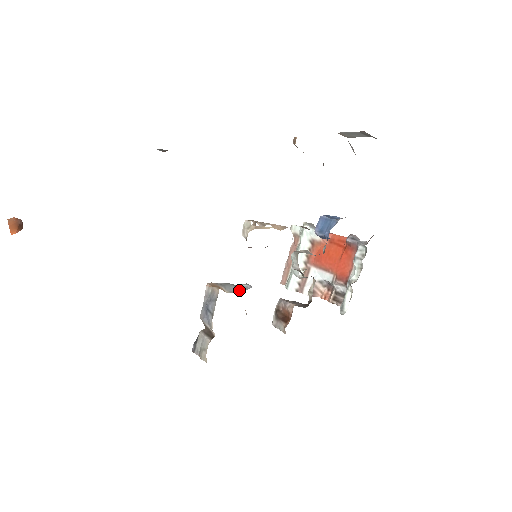
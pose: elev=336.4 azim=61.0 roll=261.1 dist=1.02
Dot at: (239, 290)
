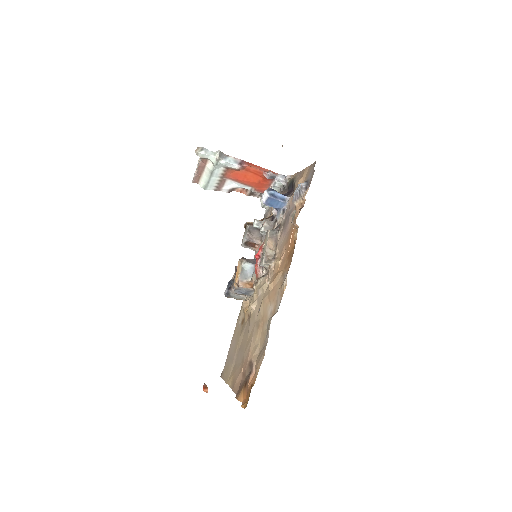
Dot at: (250, 272)
